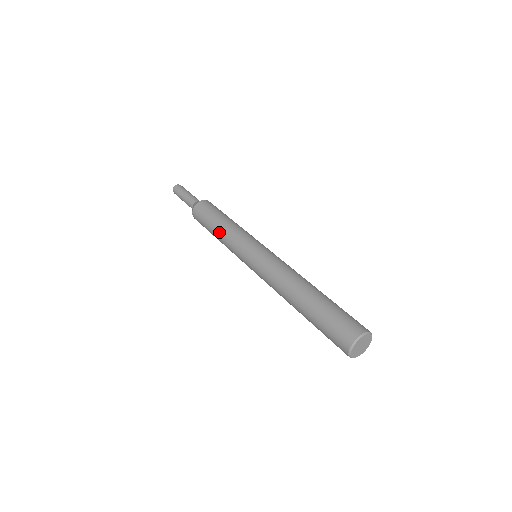
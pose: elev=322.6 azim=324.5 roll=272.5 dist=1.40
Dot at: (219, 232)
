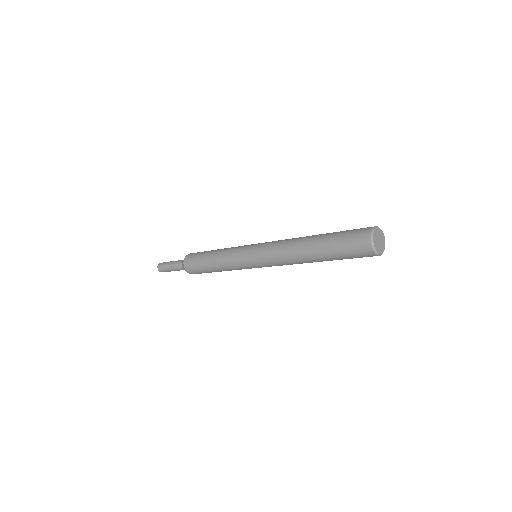
Dot at: (217, 252)
